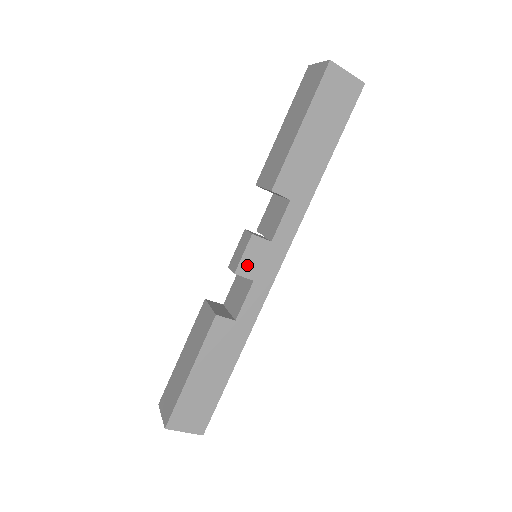
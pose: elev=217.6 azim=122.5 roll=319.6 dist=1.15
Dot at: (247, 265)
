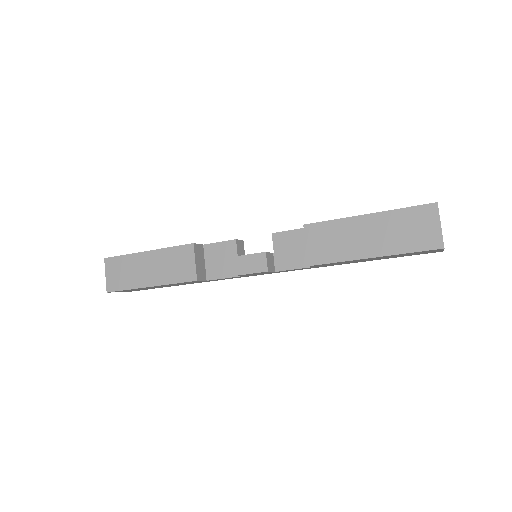
Dot at: occluded
